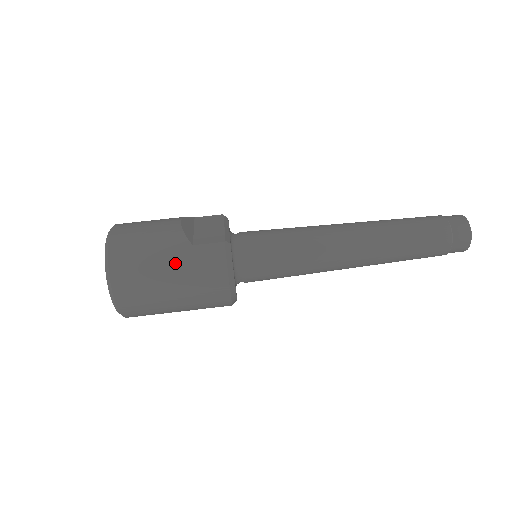
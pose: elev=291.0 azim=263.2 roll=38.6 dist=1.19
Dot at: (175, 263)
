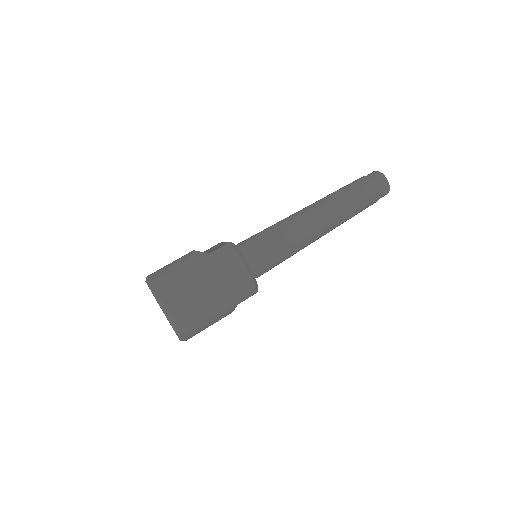
Dot at: (203, 269)
